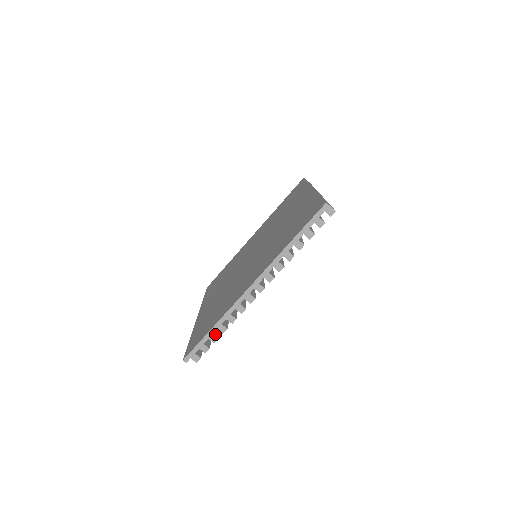
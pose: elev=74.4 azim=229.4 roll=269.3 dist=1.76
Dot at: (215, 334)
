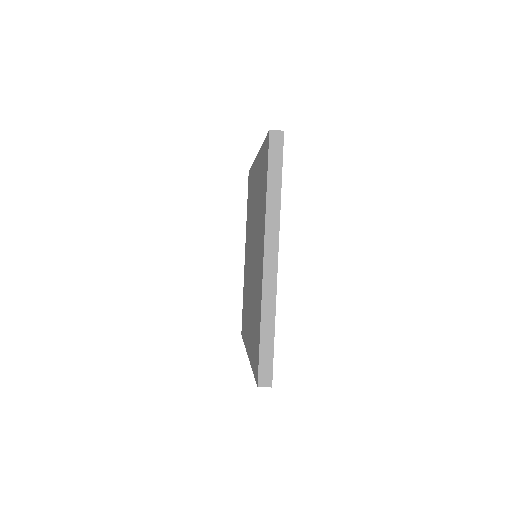
Dot at: occluded
